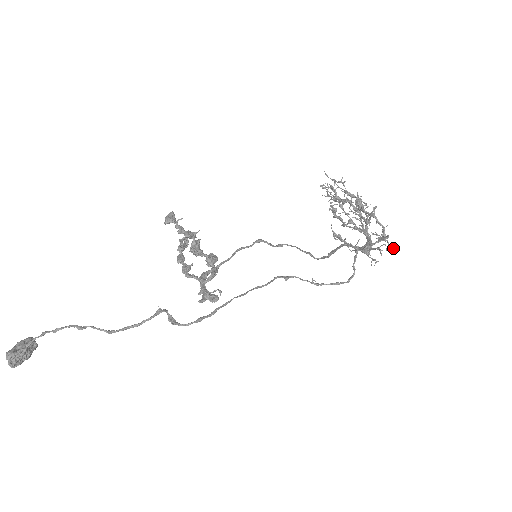
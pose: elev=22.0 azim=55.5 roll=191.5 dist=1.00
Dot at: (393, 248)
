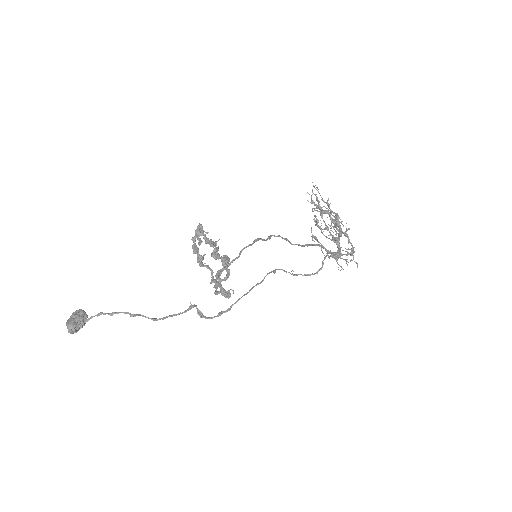
Dot at: (357, 263)
